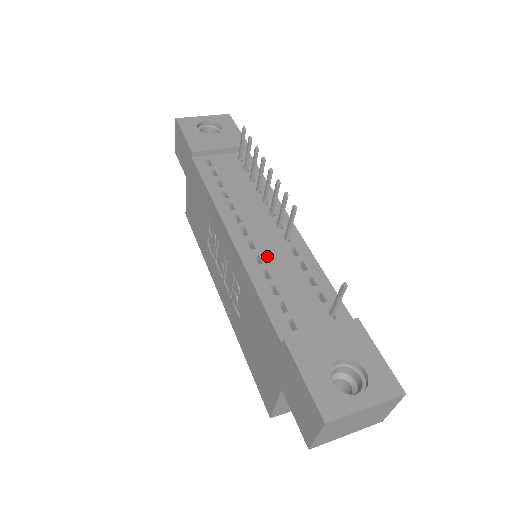
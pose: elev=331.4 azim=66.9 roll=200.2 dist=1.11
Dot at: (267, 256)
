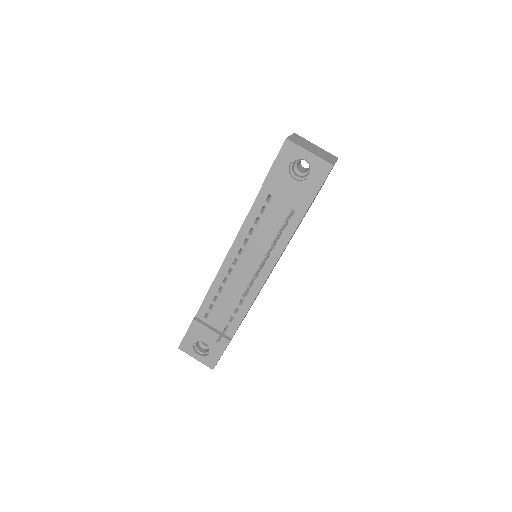
Dot at: (231, 283)
